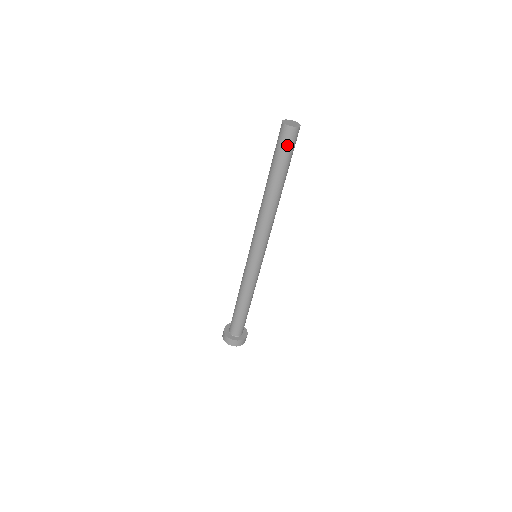
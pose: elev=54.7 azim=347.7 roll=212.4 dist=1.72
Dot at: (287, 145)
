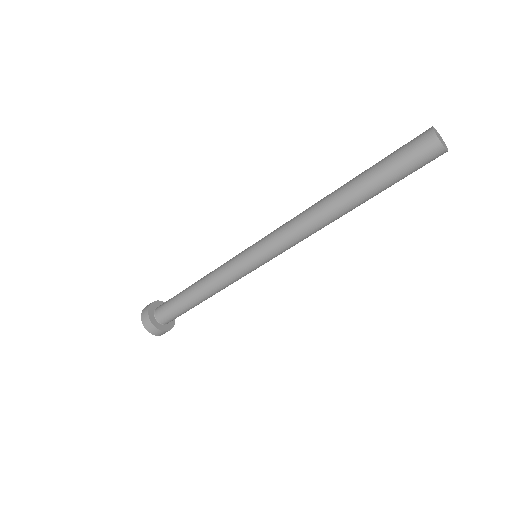
Dot at: occluded
